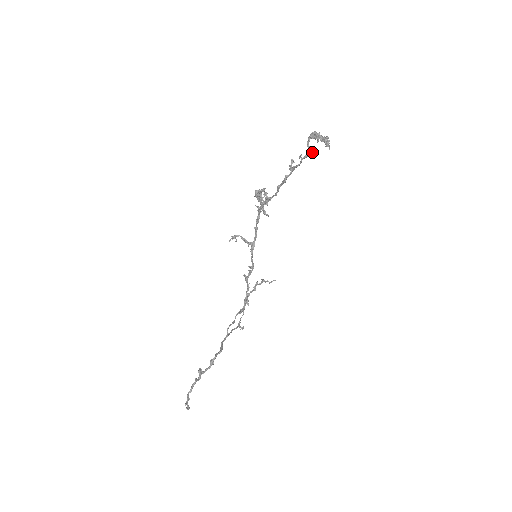
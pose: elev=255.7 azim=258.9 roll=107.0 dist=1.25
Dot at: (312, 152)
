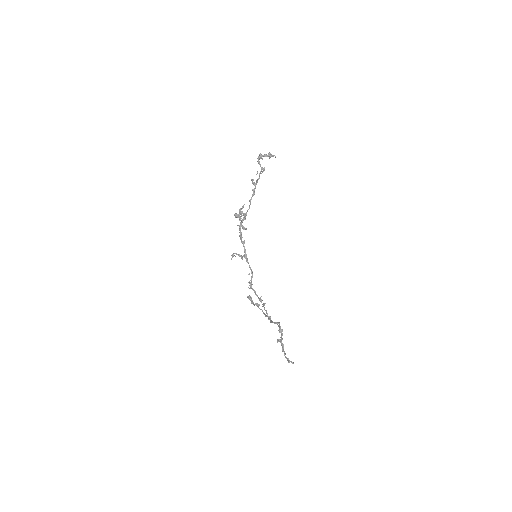
Dot at: occluded
